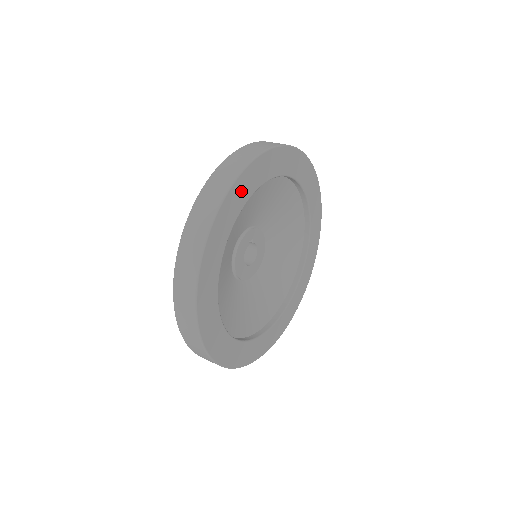
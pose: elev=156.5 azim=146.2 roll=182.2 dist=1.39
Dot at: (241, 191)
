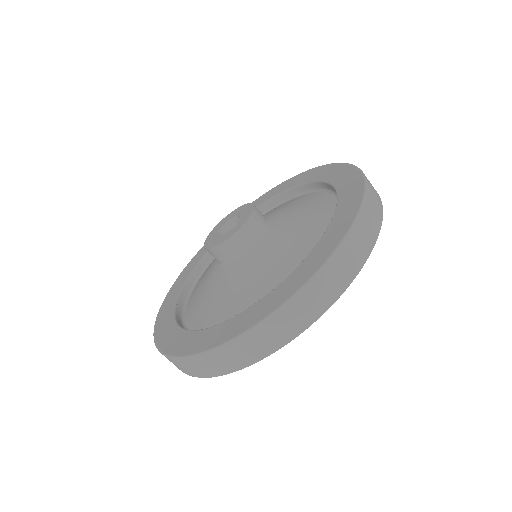
Dot at: occluded
